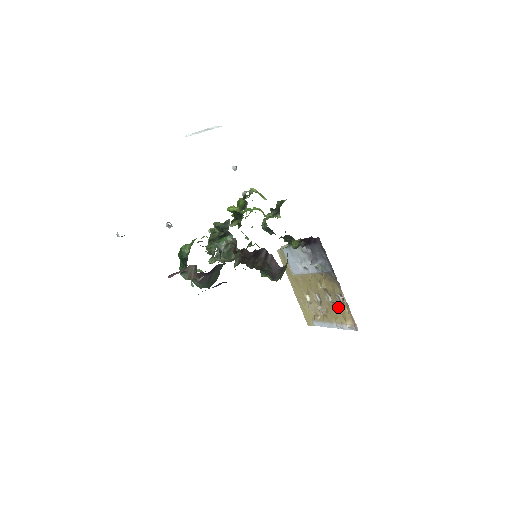
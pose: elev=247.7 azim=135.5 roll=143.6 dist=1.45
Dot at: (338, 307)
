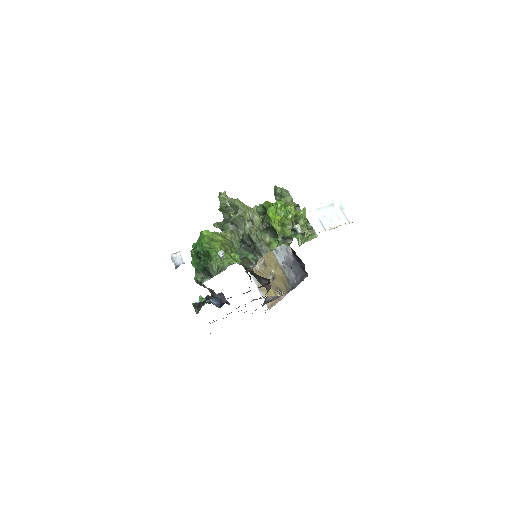
Dot at: (271, 288)
